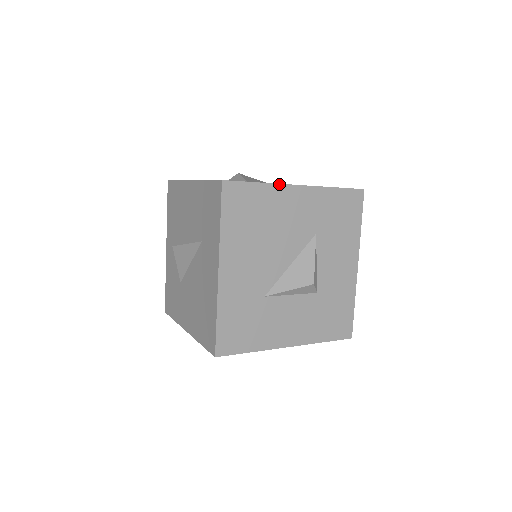
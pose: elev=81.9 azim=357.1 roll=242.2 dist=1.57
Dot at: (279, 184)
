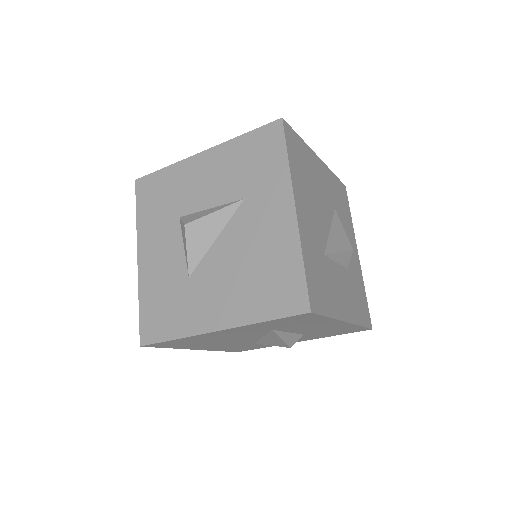
Dot at: (310, 148)
